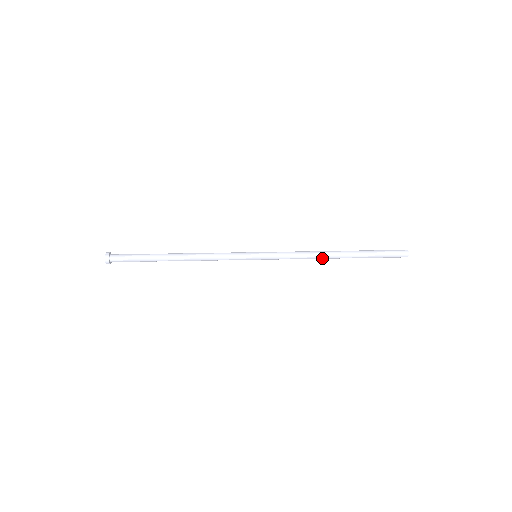
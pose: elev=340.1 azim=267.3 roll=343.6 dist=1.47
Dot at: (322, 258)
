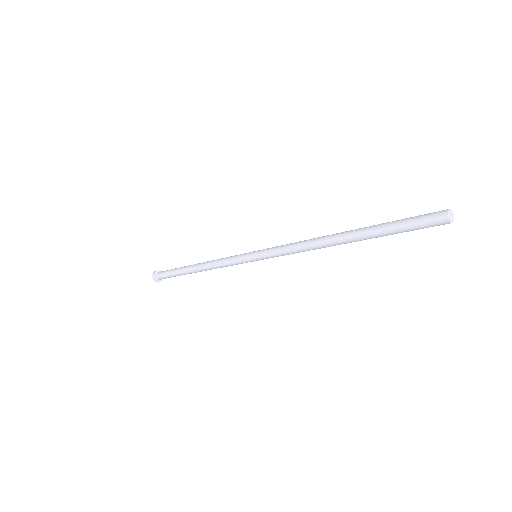
Dot at: (322, 247)
